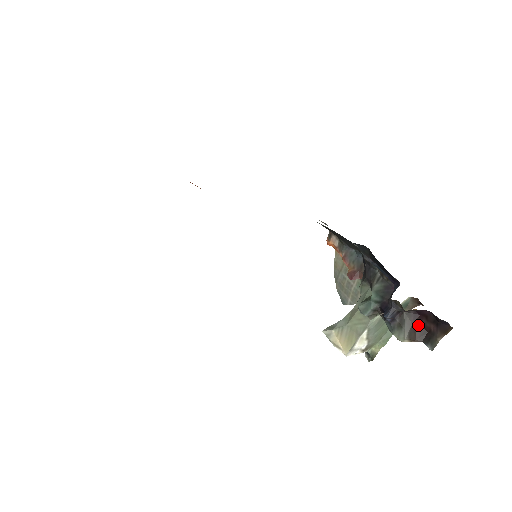
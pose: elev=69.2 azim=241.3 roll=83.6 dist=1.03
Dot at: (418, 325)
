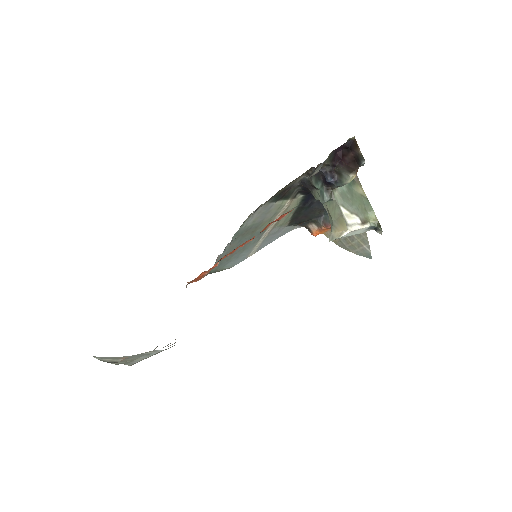
Dot at: (348, 164)
